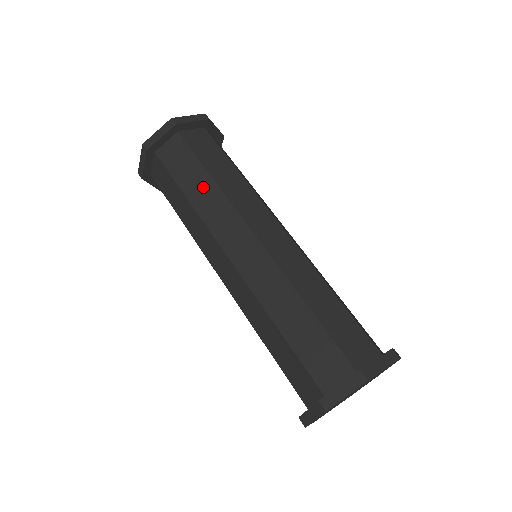
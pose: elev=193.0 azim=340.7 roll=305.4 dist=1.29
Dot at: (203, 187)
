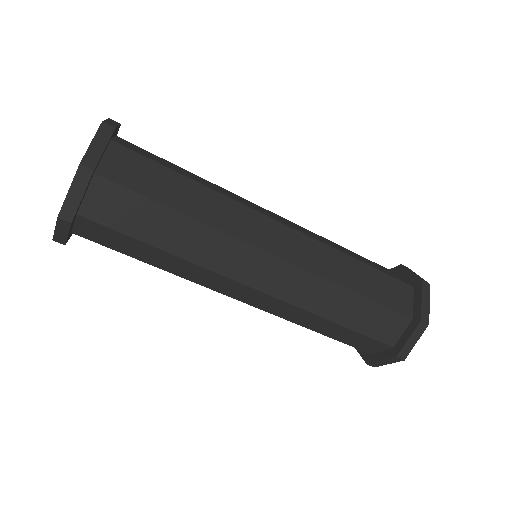
Dot at: (180, 231)
